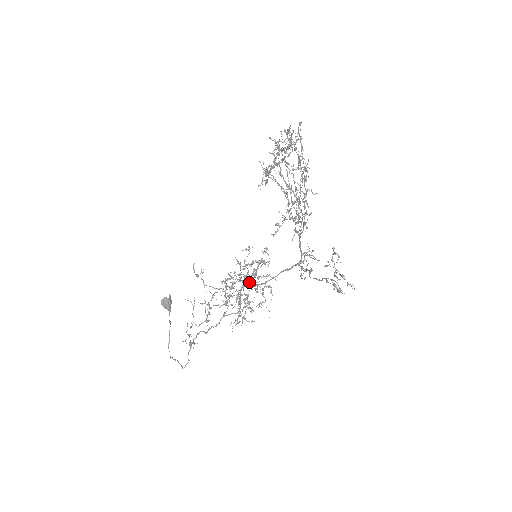
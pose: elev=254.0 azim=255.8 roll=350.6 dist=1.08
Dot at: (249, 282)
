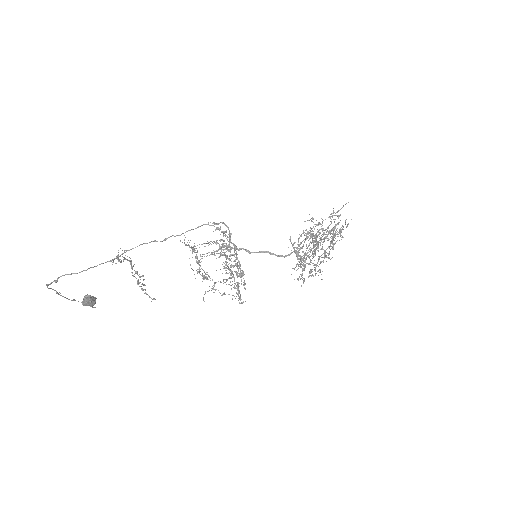
Dot at: (237, 254)
